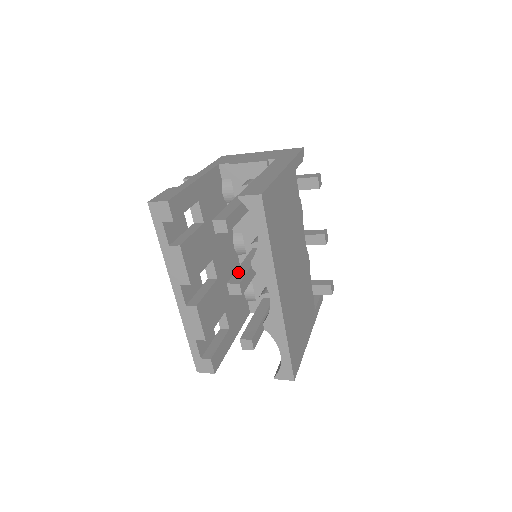
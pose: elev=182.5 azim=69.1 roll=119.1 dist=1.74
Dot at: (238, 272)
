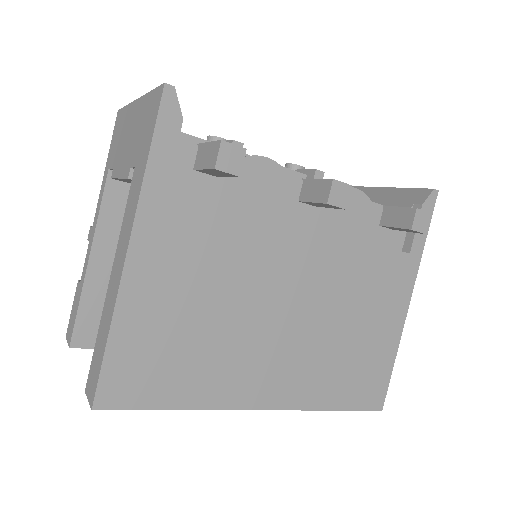
Dot at: occluded
